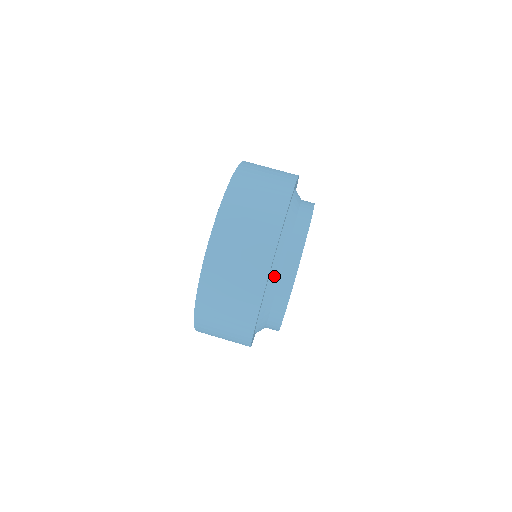
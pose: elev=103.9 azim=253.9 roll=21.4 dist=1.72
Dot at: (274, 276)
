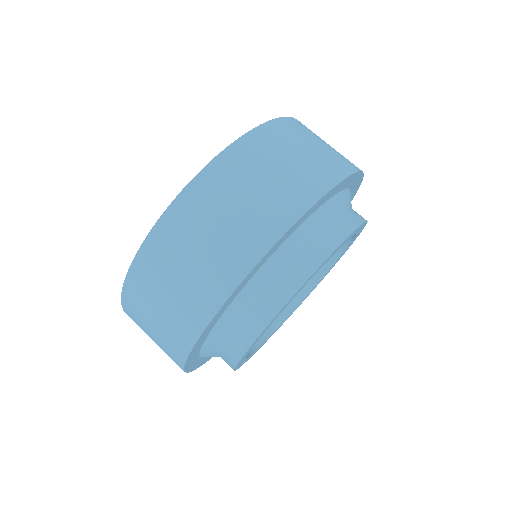
Dot at: (332, 208)
